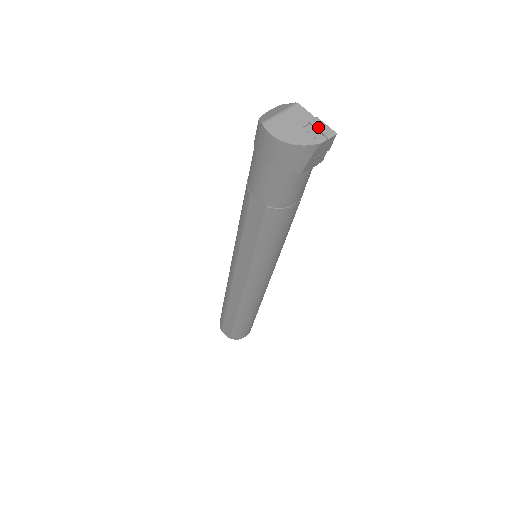
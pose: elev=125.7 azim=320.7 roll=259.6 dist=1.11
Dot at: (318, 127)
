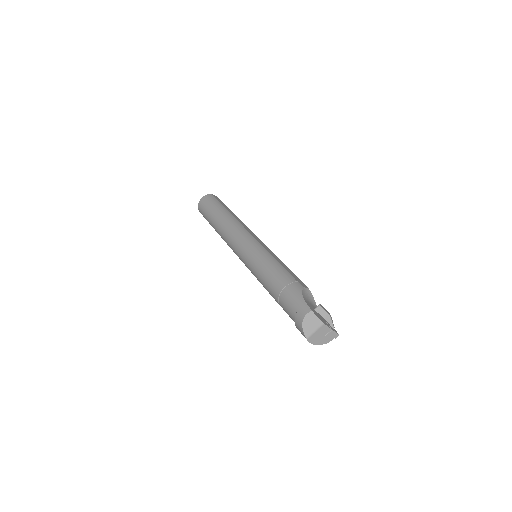
Dot at: (332, 335)
